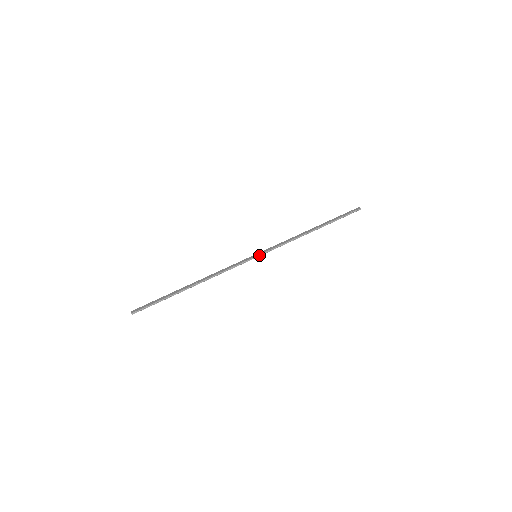
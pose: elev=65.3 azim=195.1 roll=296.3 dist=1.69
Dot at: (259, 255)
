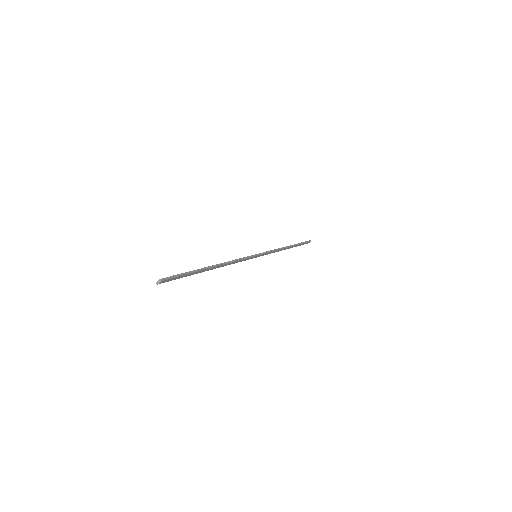
Dot at: (259, 254)
